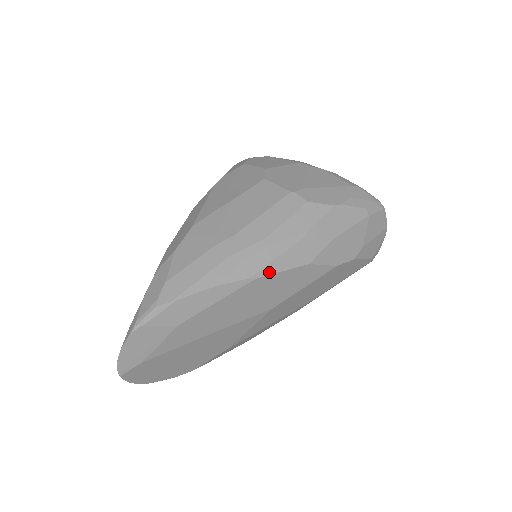
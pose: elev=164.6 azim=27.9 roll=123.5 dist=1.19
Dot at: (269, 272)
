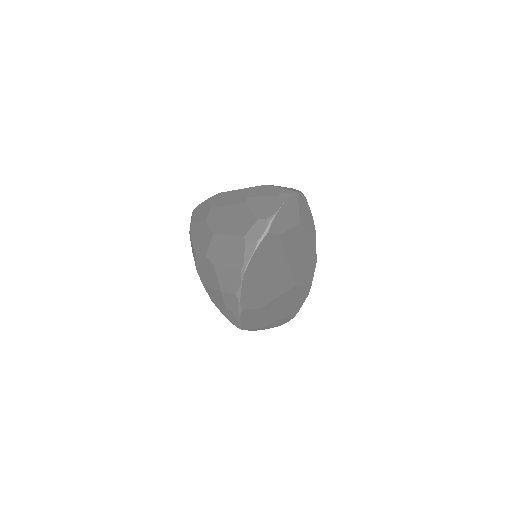
Dot at: occluded
